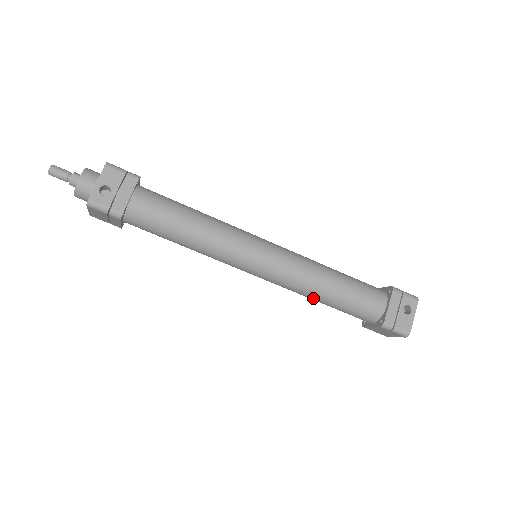
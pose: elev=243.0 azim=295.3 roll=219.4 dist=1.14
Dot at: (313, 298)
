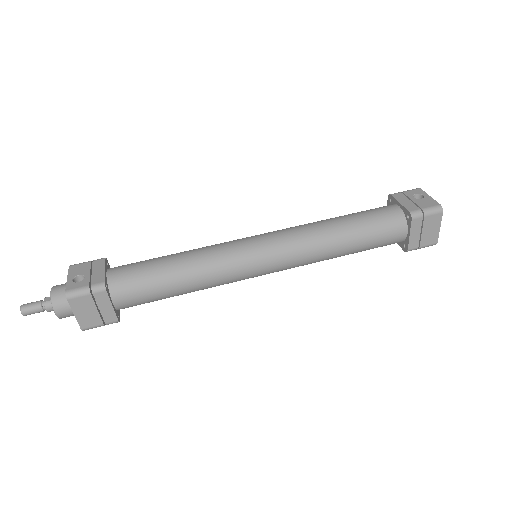
Dot at: (335, 247)
